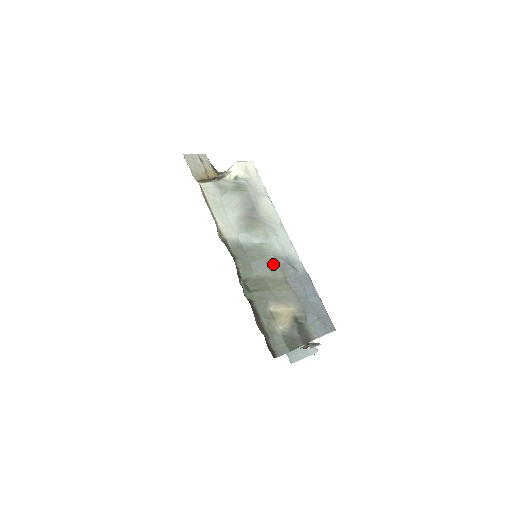
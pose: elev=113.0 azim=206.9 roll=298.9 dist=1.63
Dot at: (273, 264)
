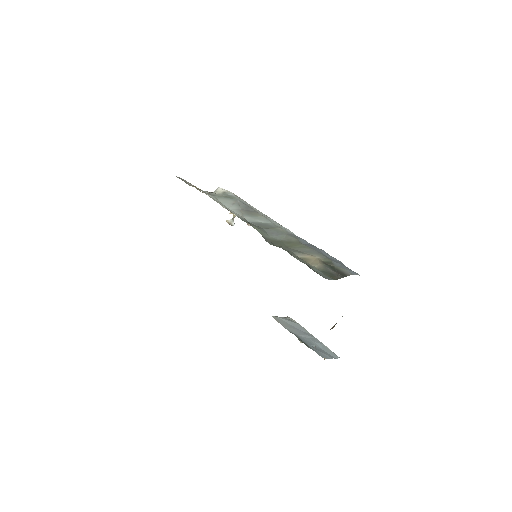
Dot at: (283, 233)
